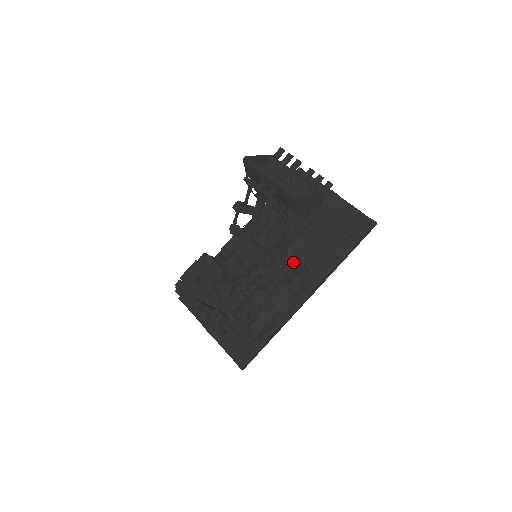
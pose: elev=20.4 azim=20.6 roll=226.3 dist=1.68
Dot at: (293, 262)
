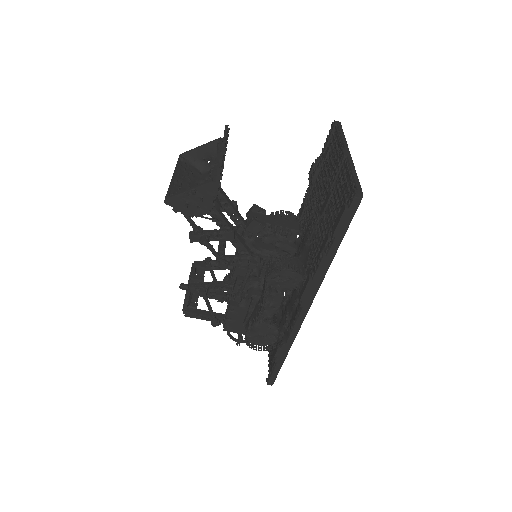
Dot at: (273, 264)
